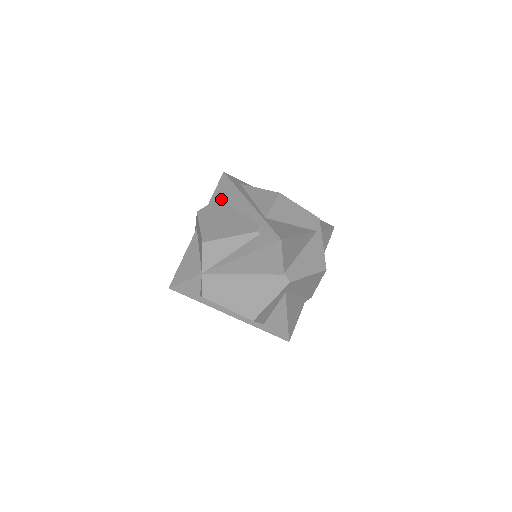
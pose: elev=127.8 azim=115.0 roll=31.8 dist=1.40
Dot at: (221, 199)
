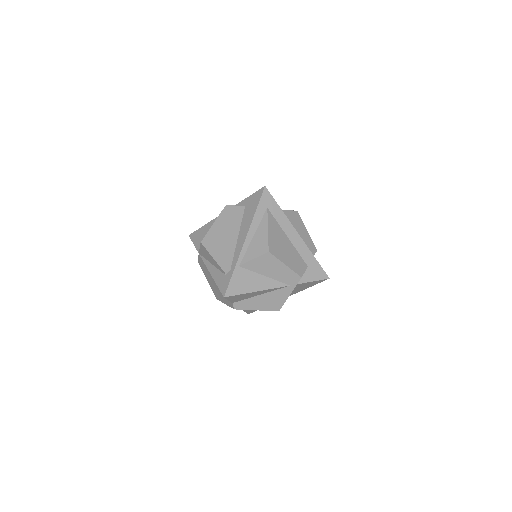
Dot at: (244, 210)
